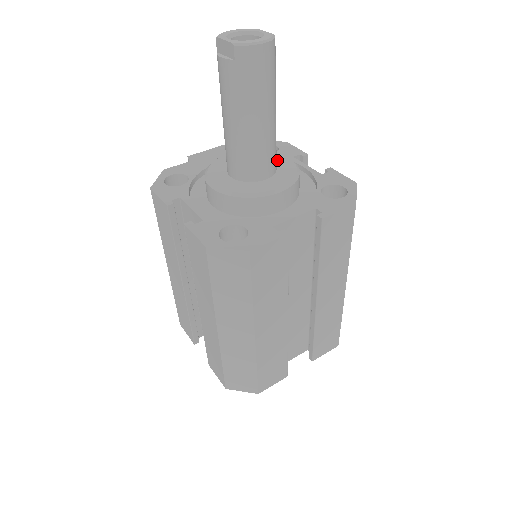
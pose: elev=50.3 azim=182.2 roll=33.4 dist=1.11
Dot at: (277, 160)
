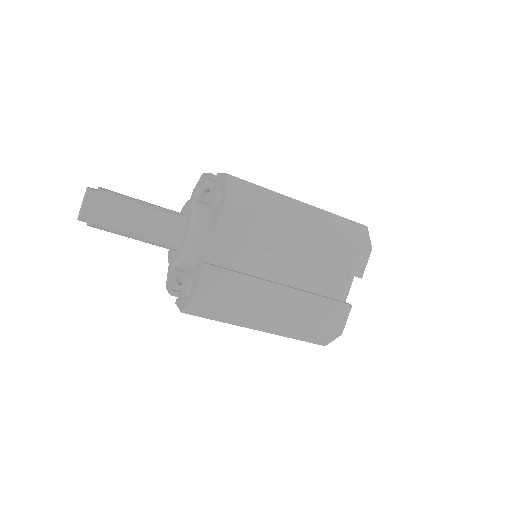
Dot at: (187, 210)
